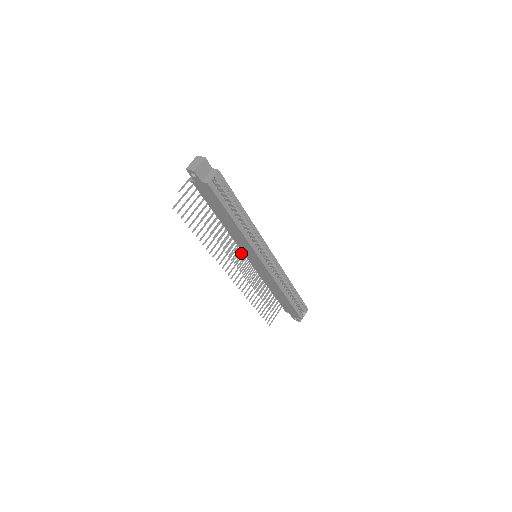
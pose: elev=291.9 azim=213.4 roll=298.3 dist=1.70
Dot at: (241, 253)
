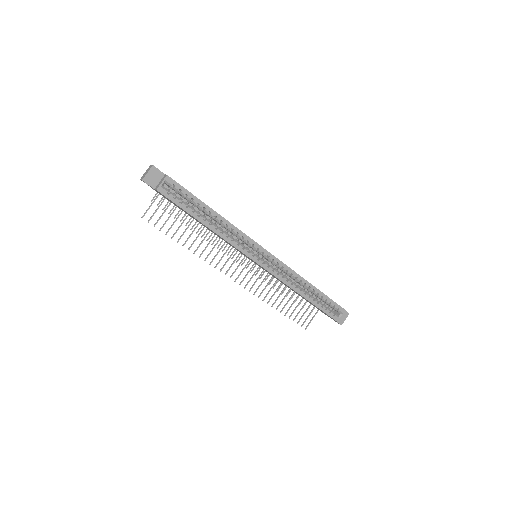
Dot at: occluded
